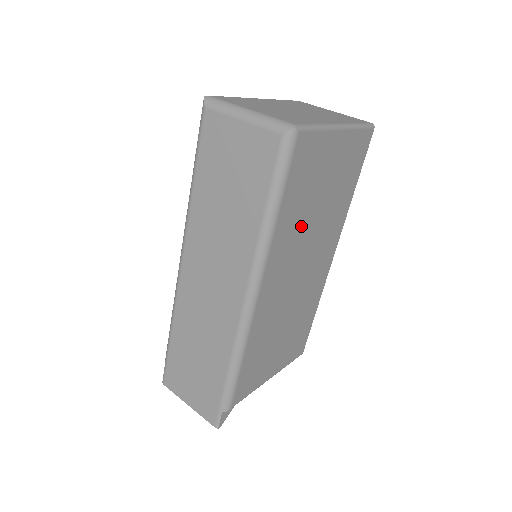
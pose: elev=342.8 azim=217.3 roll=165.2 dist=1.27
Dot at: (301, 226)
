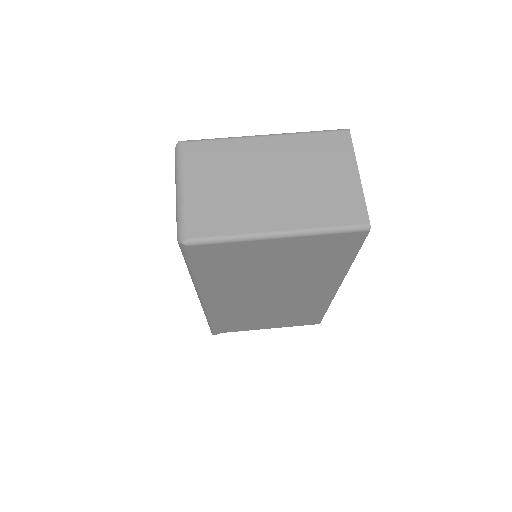
Dot at: (248, 280)
